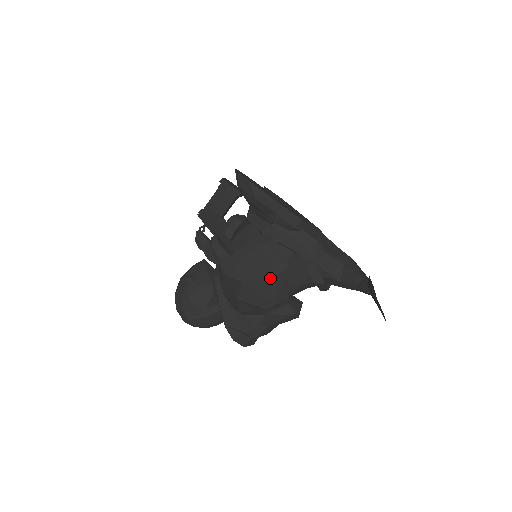
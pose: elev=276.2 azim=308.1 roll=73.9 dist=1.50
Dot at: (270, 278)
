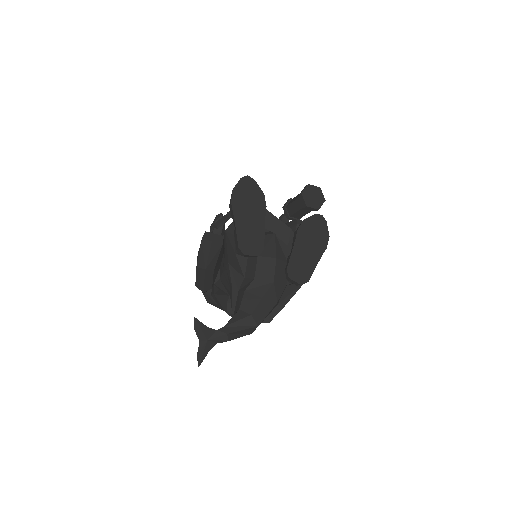
Dot at: occluded
